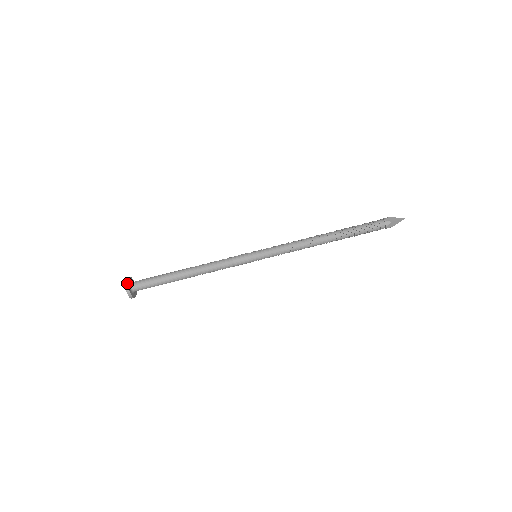
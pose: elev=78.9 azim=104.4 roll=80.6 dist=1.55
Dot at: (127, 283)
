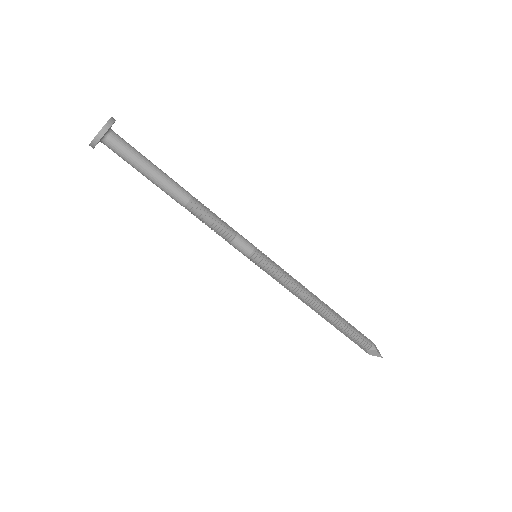
Dot at: (112, 123)
